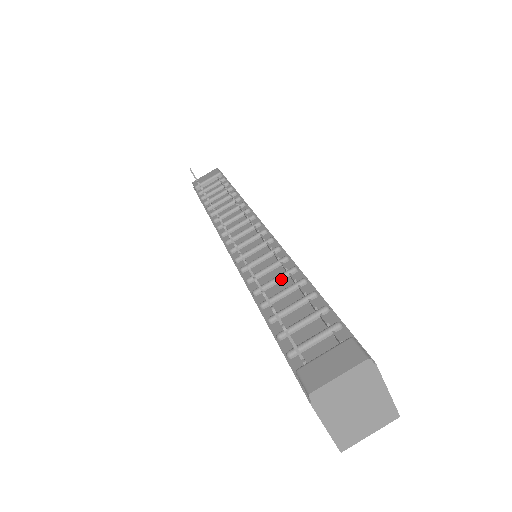
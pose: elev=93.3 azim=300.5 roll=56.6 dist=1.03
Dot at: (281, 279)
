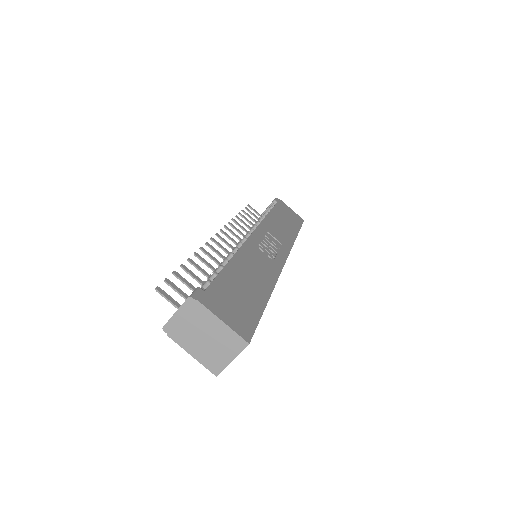
Dot at: occluded
